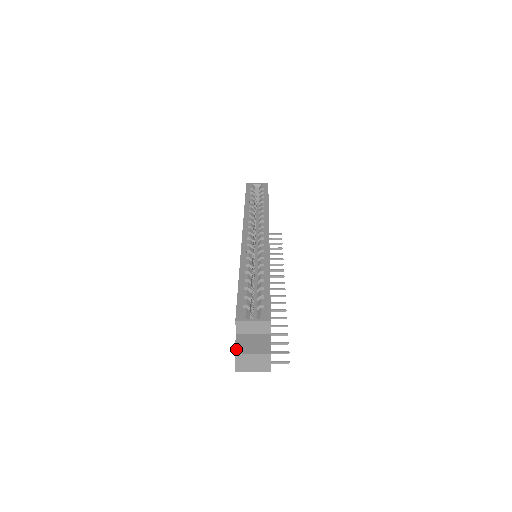
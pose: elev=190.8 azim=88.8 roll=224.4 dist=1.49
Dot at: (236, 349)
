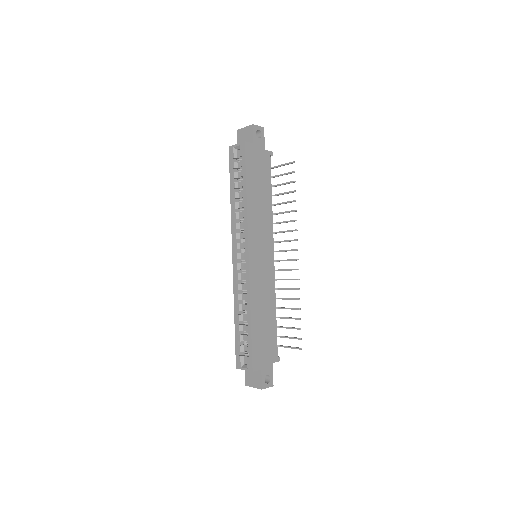
Dot at: (245, 381)
